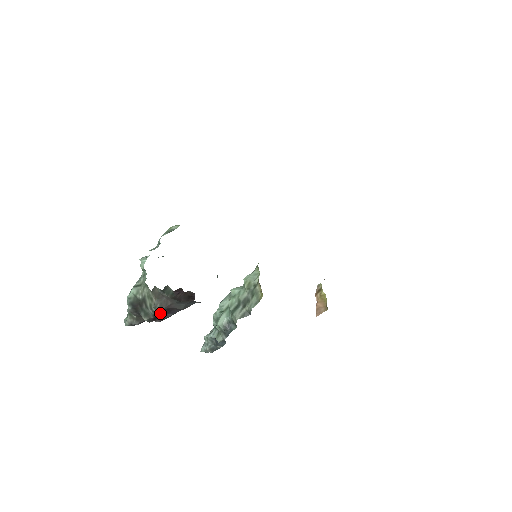
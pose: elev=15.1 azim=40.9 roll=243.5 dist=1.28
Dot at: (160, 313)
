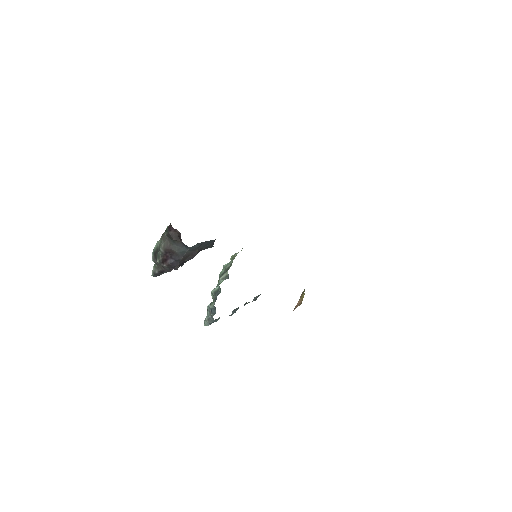
Dot at: (166, 256)
